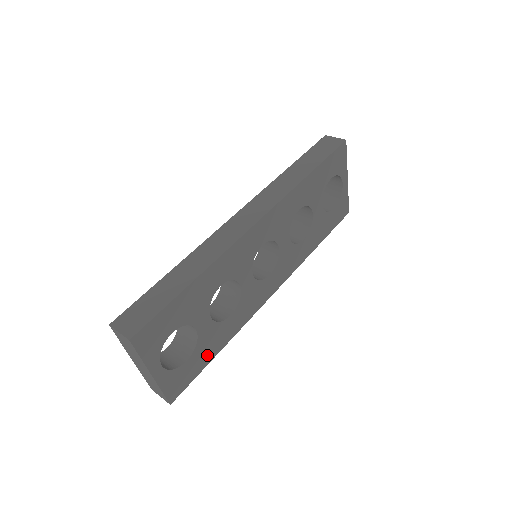
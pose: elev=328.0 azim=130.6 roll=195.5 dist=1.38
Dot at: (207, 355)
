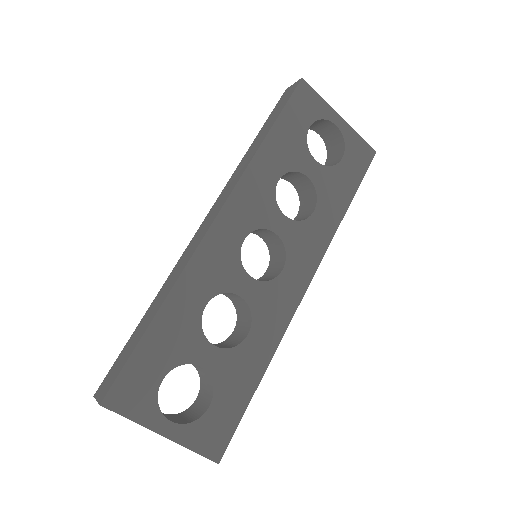
Dot at: (241, 391)
